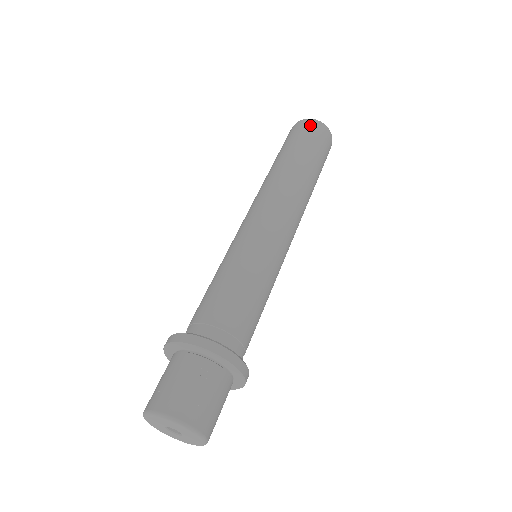
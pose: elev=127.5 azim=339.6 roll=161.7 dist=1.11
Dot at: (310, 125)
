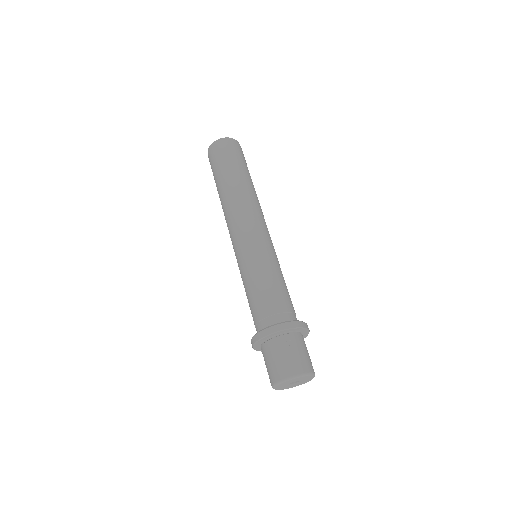
Dot at: (222, 145)
